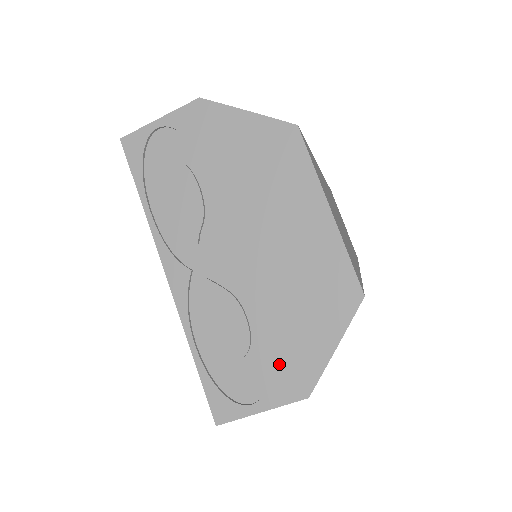
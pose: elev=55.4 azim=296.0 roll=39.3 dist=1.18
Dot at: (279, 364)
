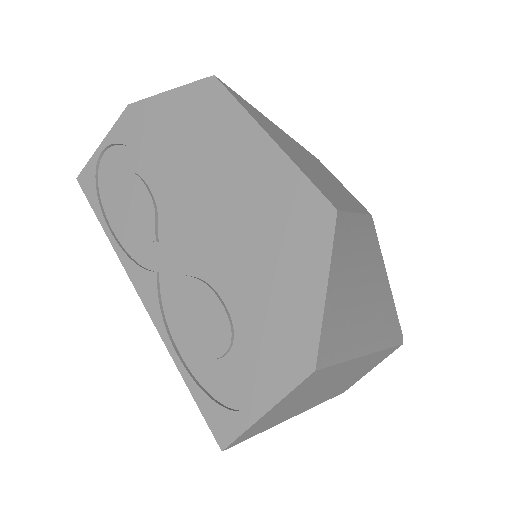
Dot at: (268, 340)
